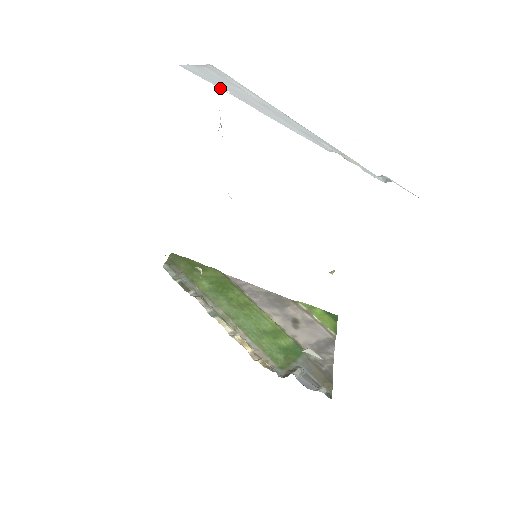
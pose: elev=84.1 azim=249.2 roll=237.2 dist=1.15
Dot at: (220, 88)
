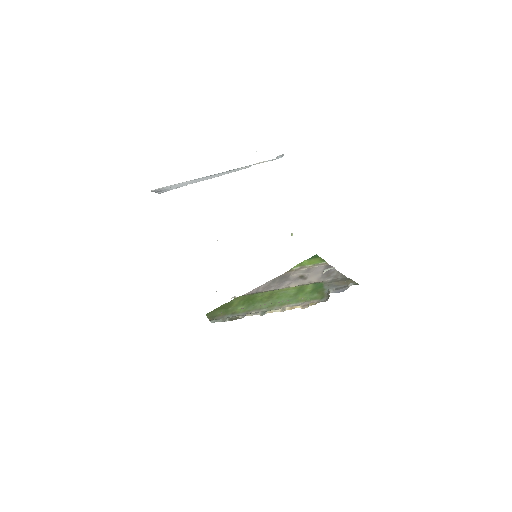
Dot at: occluded
